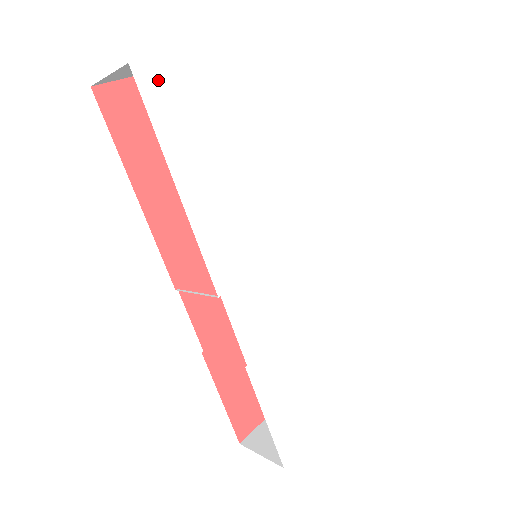
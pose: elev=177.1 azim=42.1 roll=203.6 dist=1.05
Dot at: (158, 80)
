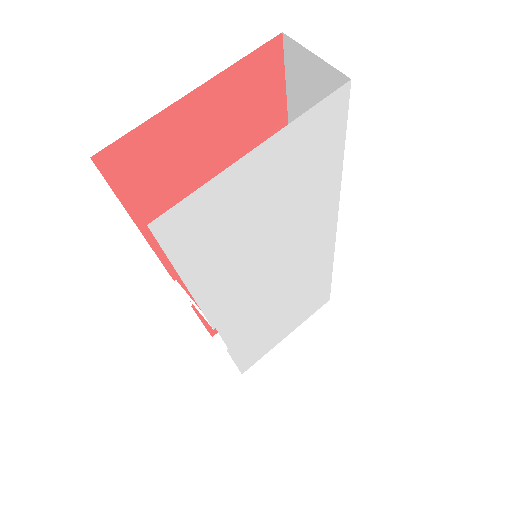
Dot at: (181, 220)
